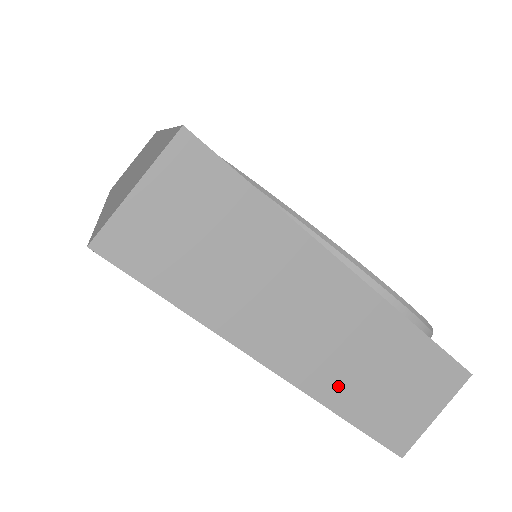
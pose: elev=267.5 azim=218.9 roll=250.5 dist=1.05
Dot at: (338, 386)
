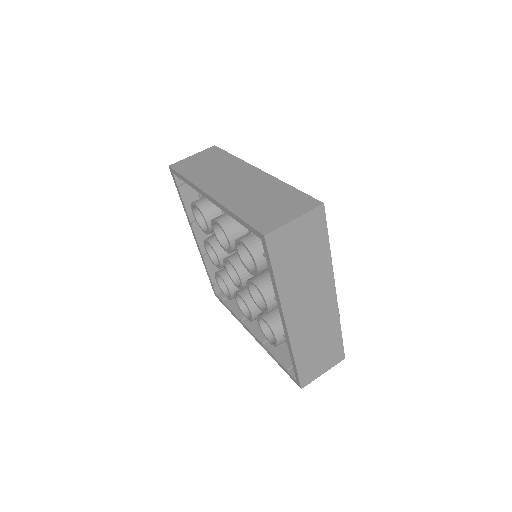
Dot at: (302, 342)
